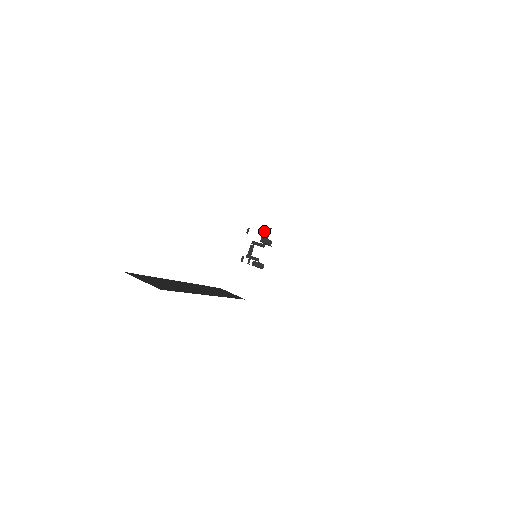
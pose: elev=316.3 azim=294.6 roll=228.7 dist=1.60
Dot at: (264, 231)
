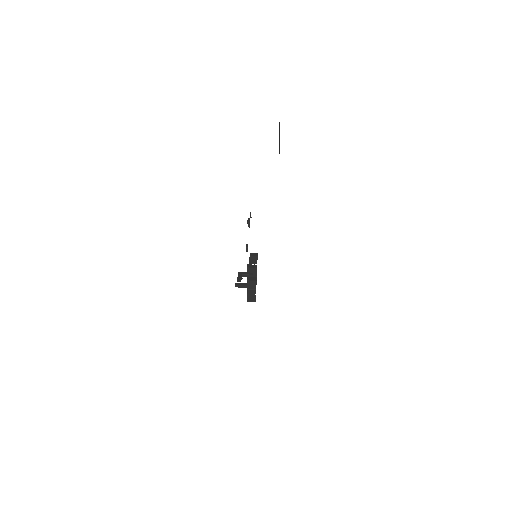
Dot at: occluded
